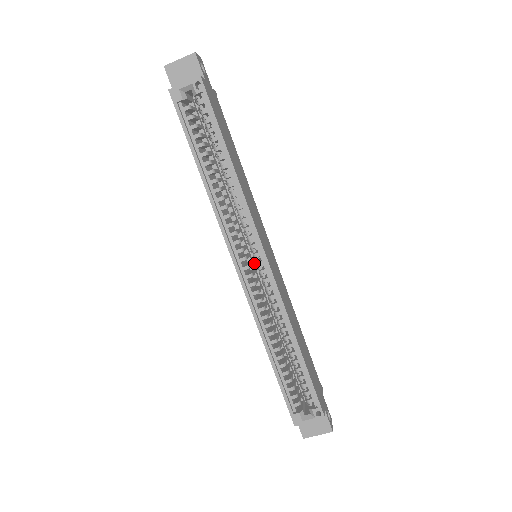
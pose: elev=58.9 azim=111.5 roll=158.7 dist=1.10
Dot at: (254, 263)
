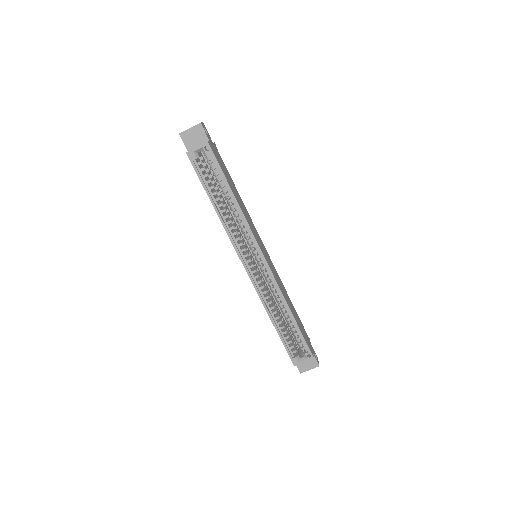
Dot at: (255, 261)
